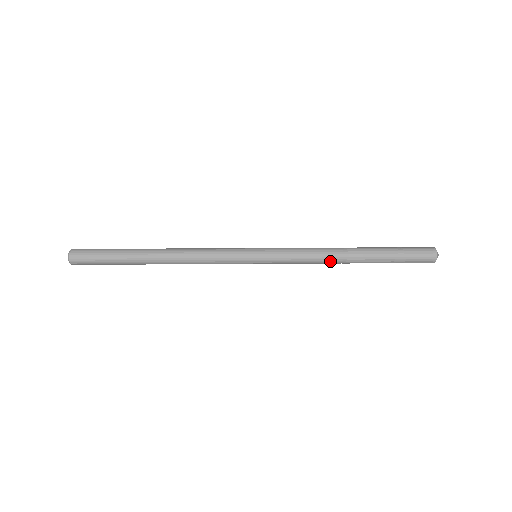
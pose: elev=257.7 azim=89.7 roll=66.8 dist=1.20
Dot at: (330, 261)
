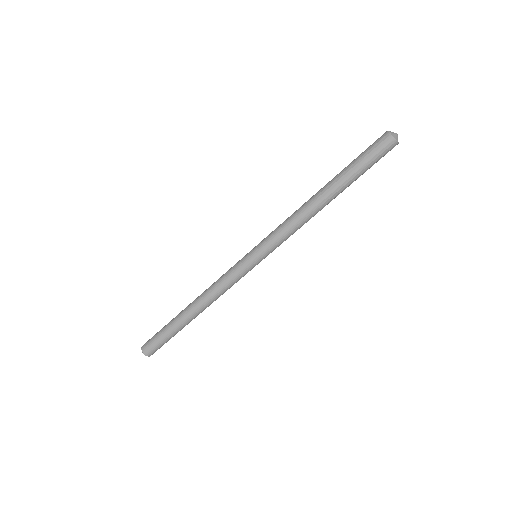
Dot at: occluded
